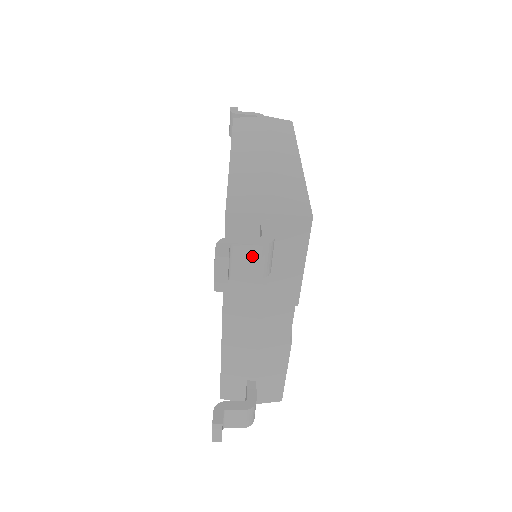
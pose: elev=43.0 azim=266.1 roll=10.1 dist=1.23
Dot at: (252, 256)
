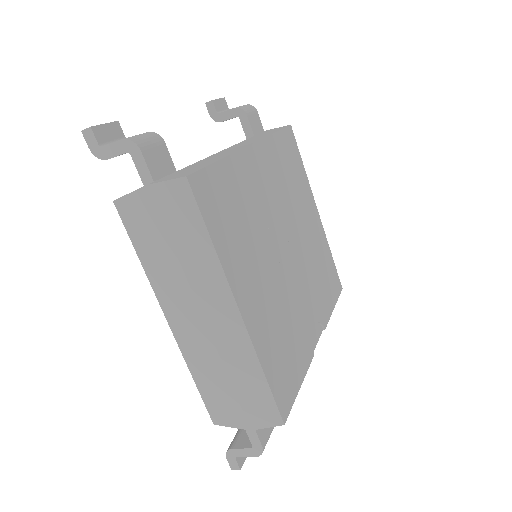
Dot at: occluded
